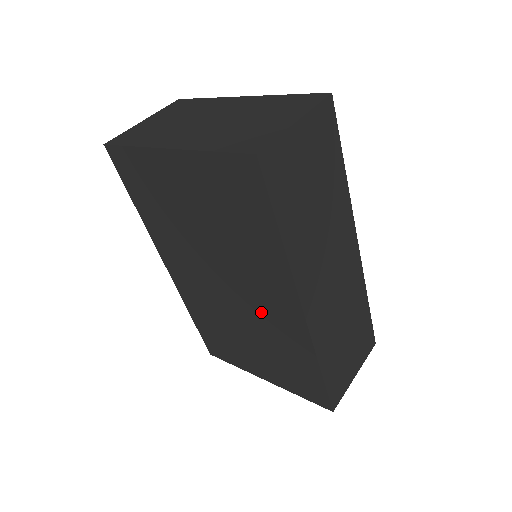
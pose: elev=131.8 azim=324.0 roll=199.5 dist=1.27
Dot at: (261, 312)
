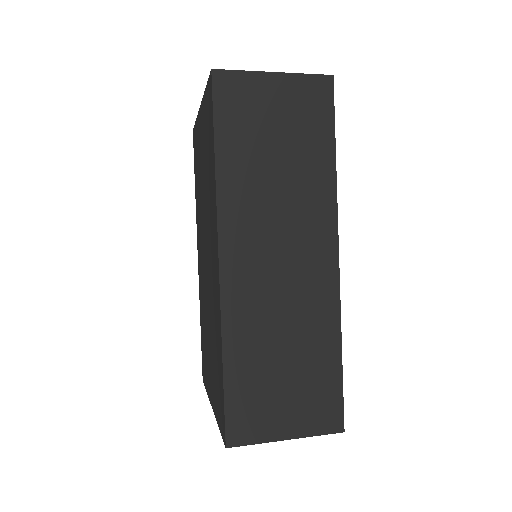
Dot at: (211, 282)
